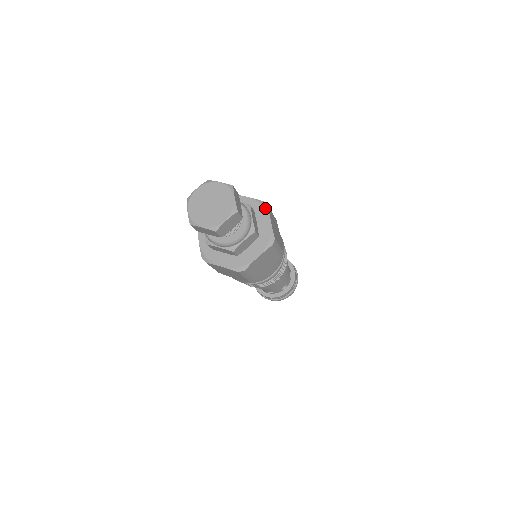
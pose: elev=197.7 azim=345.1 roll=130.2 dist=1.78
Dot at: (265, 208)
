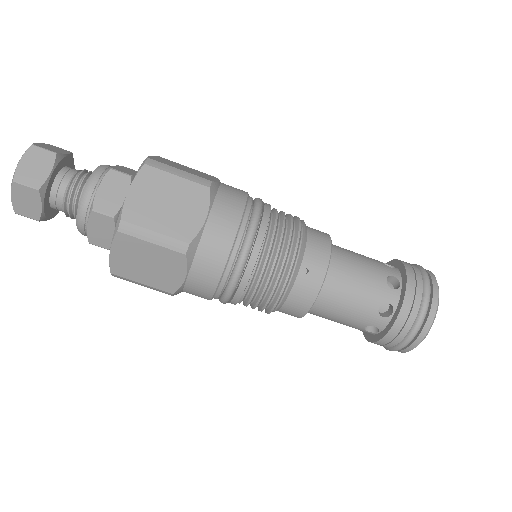
Dot at: occluded
